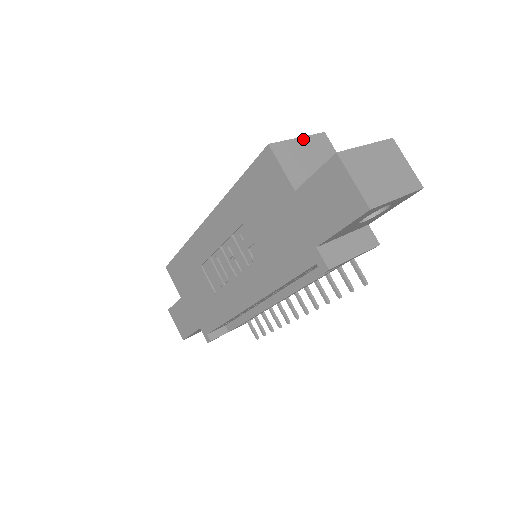
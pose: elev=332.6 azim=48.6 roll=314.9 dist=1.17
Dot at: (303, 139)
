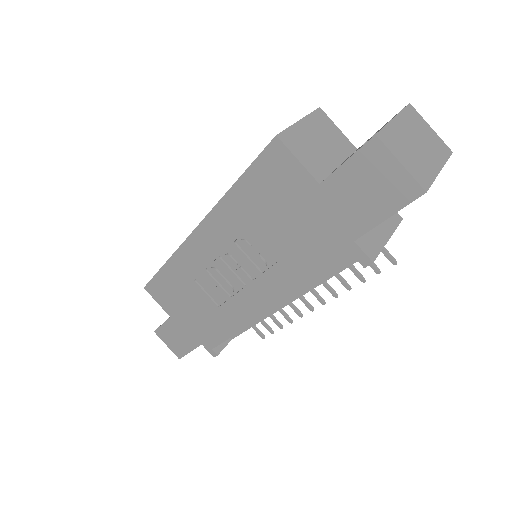
Dot at: (304, 120)
